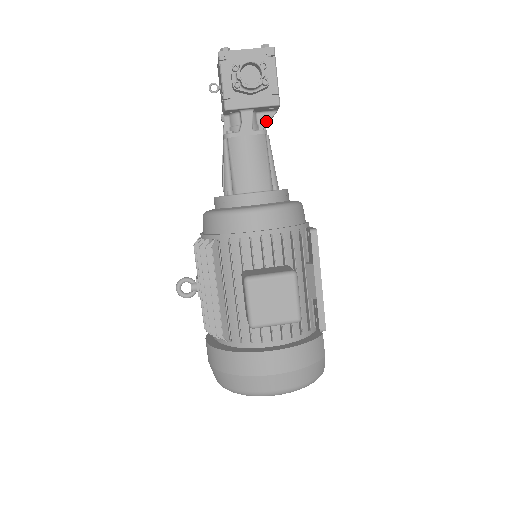
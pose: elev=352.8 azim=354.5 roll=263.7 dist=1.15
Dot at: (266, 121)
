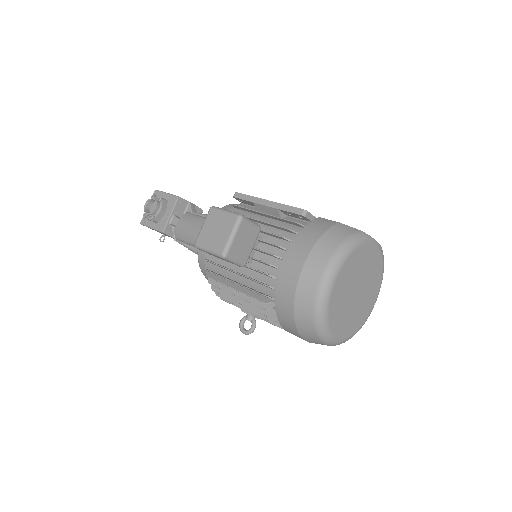
Dot at: occluded
